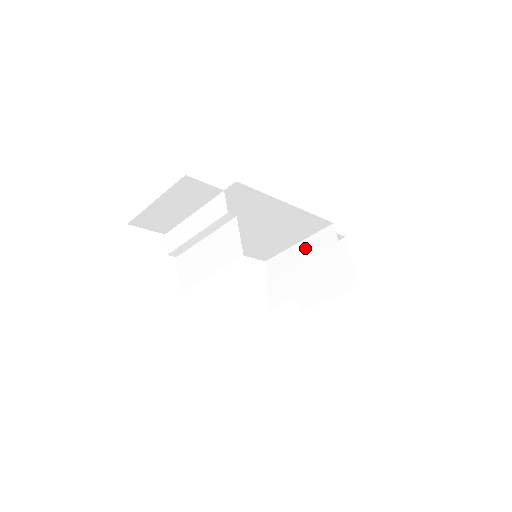
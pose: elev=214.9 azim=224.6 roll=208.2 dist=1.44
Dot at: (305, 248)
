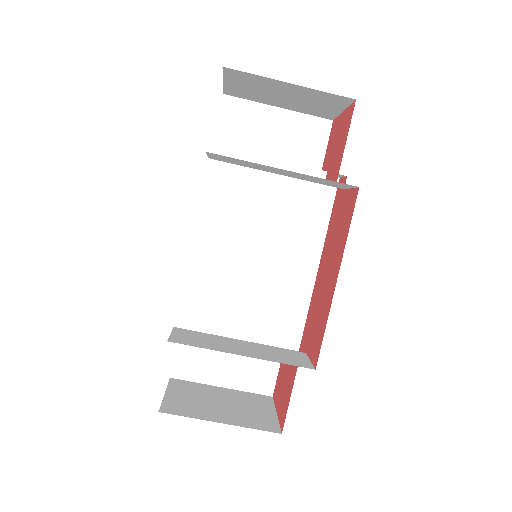
Dot at: occluded
